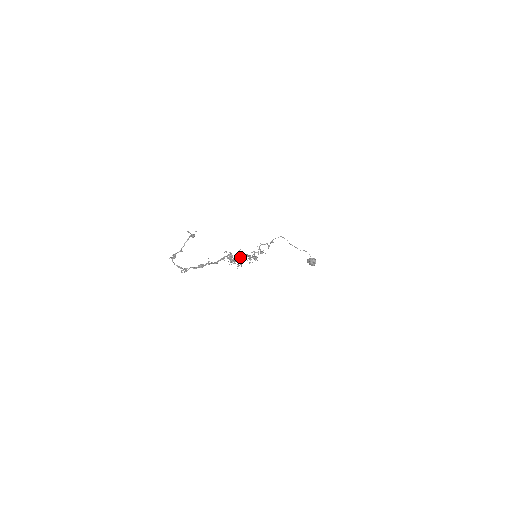
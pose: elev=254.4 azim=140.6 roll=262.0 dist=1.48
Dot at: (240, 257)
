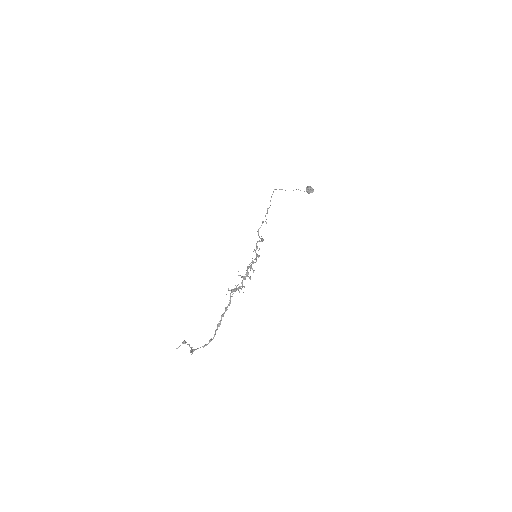
Dot at: occluded
